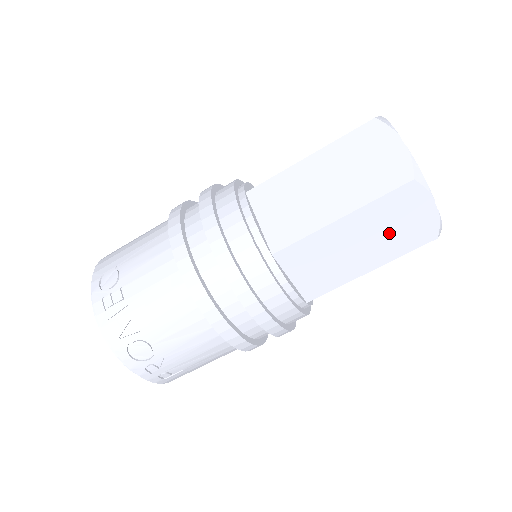
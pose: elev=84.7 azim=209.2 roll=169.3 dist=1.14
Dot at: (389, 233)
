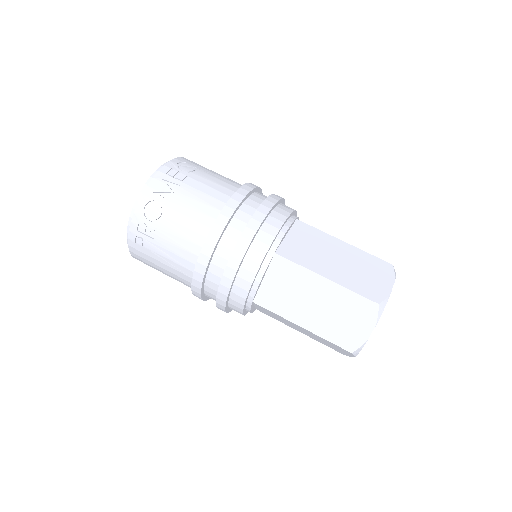
Dot at: (335, 317)
